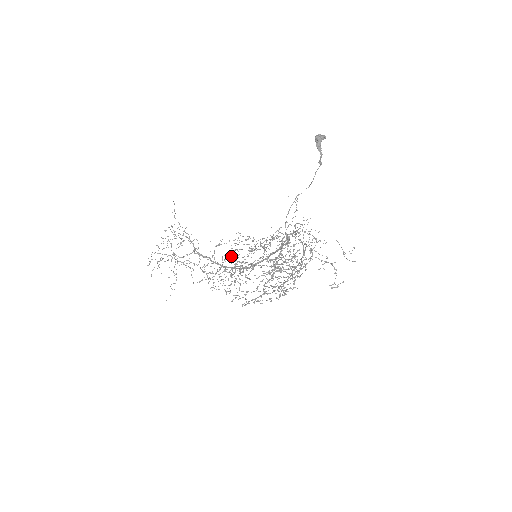
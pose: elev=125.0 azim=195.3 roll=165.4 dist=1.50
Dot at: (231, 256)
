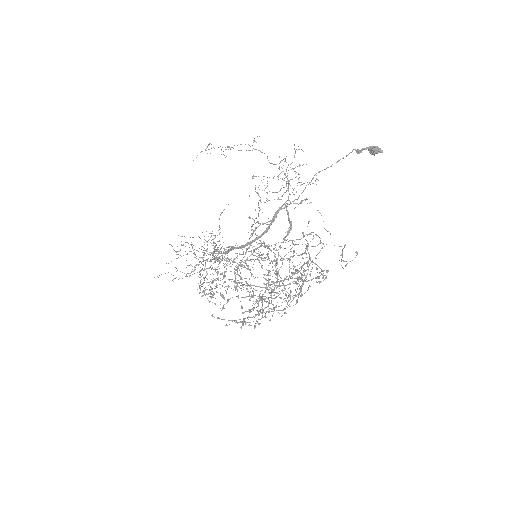
Dot at: occluded
